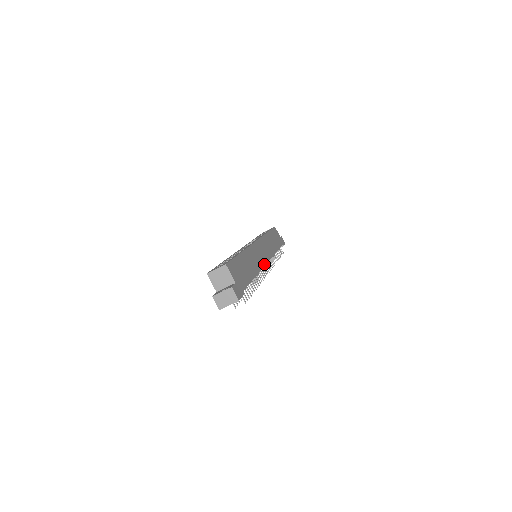
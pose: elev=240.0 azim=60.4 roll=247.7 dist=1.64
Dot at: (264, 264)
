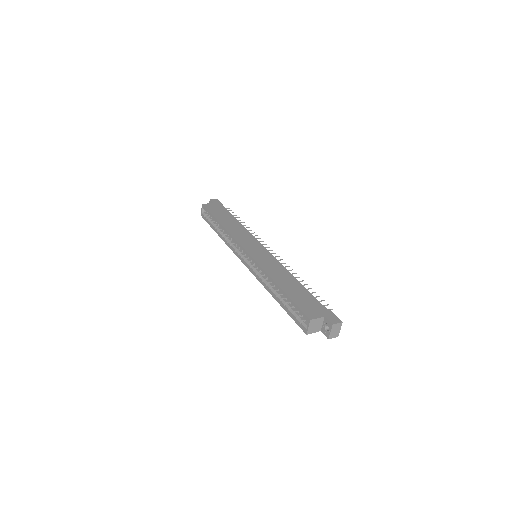
Dot at: (273, 257)
